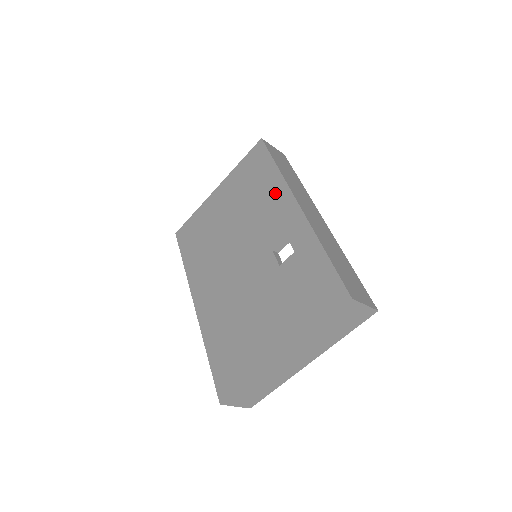
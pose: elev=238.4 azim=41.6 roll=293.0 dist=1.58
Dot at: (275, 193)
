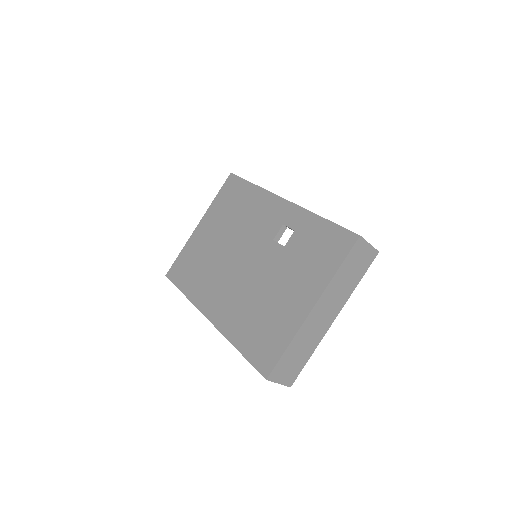
Dot at: (259, 201)
